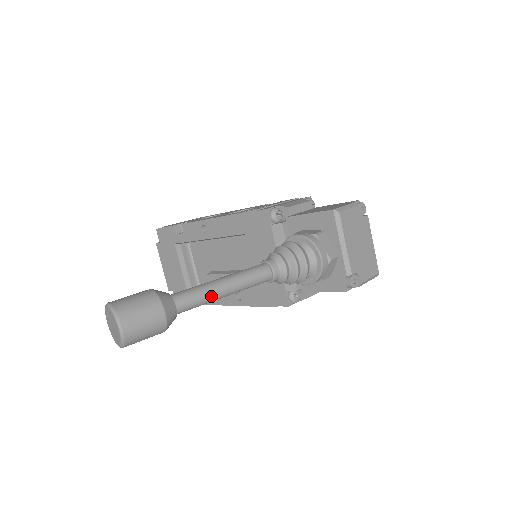
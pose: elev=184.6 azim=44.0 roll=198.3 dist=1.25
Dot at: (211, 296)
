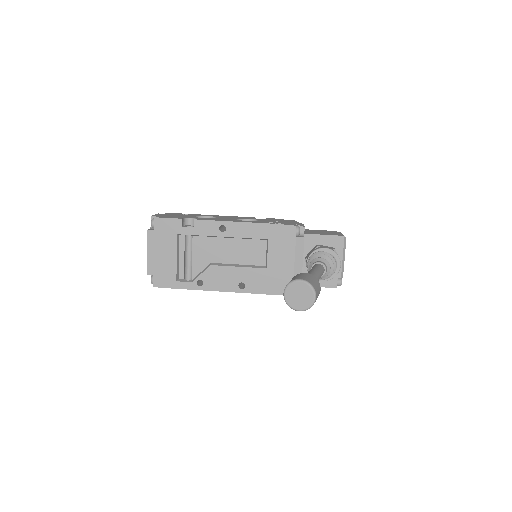
Dot at: occluded
